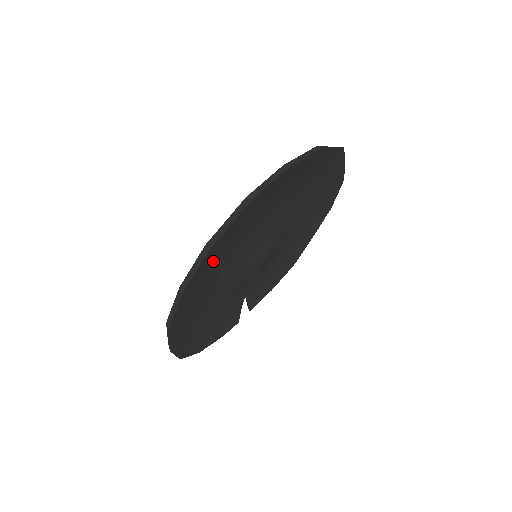
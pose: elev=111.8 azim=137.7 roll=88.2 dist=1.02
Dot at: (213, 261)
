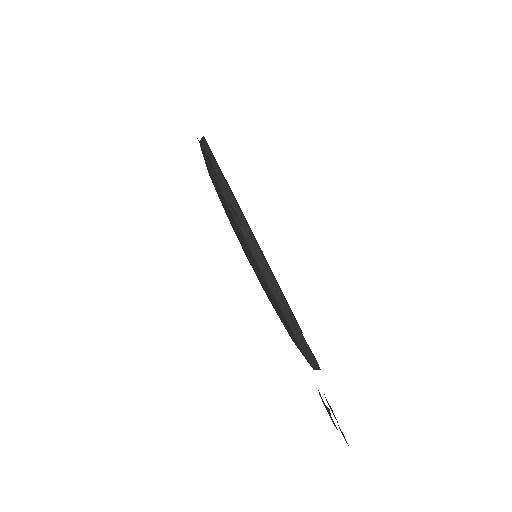
Dot at: occluded
